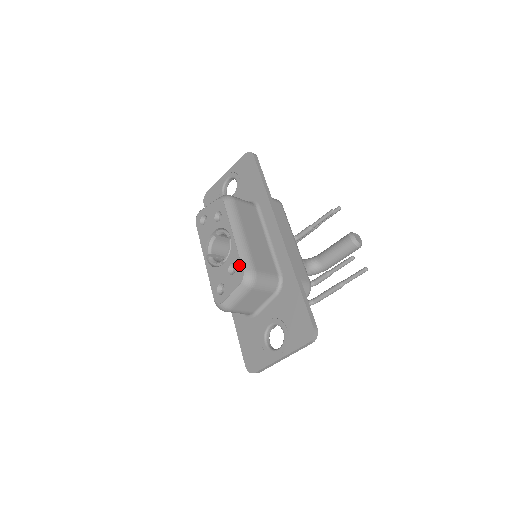
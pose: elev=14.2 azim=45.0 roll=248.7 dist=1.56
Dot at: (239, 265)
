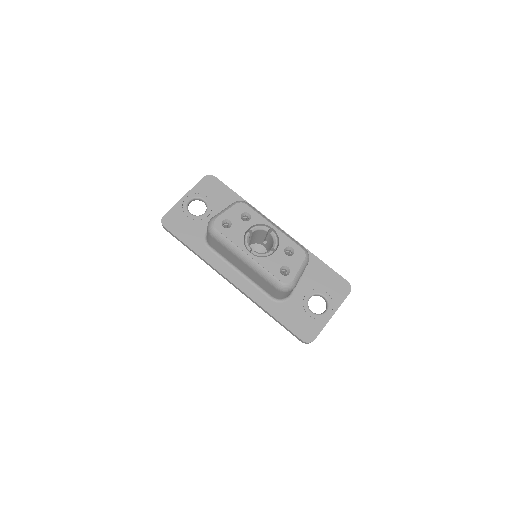
Dot at: (296, 246)
